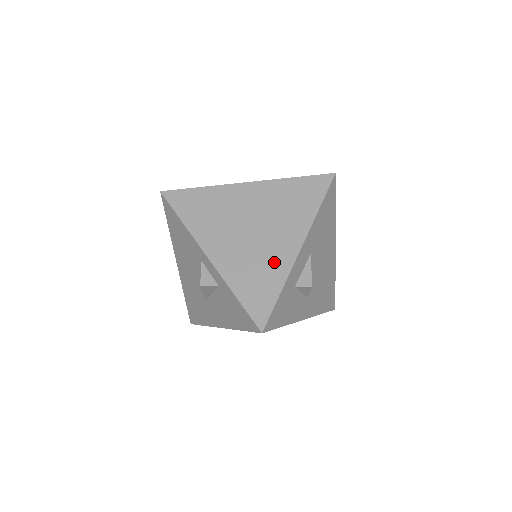
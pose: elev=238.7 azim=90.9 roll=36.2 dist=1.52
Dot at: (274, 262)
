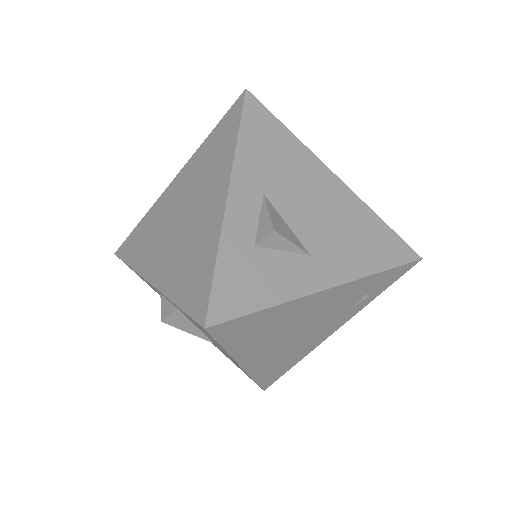
Dot at: (204, 232)
